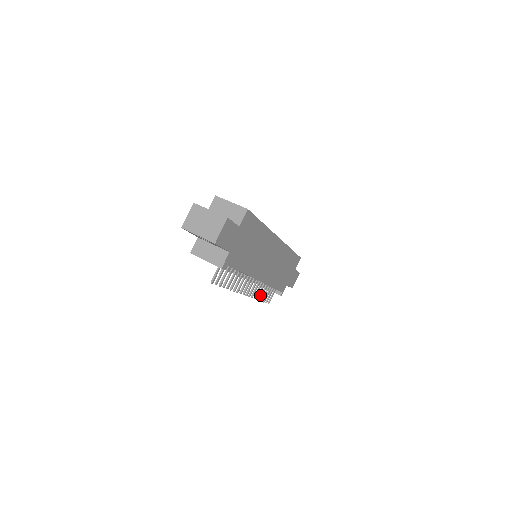
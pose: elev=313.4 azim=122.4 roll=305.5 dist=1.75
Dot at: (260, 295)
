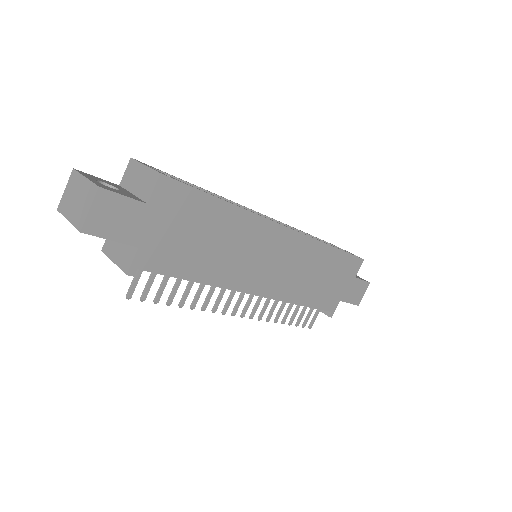
Dot at: occluded
